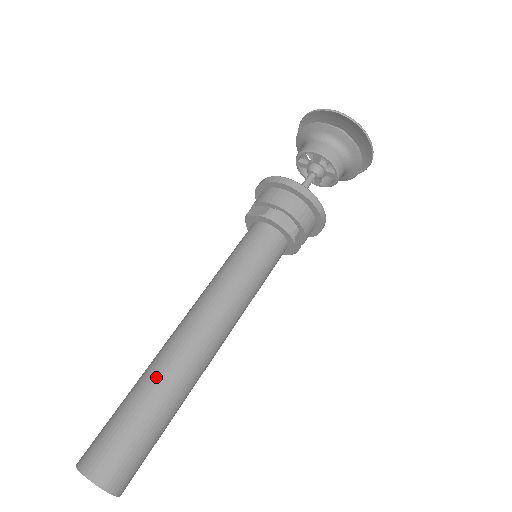
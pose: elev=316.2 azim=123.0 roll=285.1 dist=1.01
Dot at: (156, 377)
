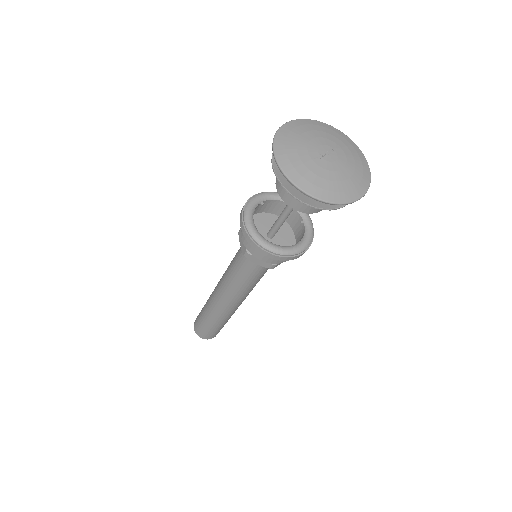
Dot at: (210, 313)
